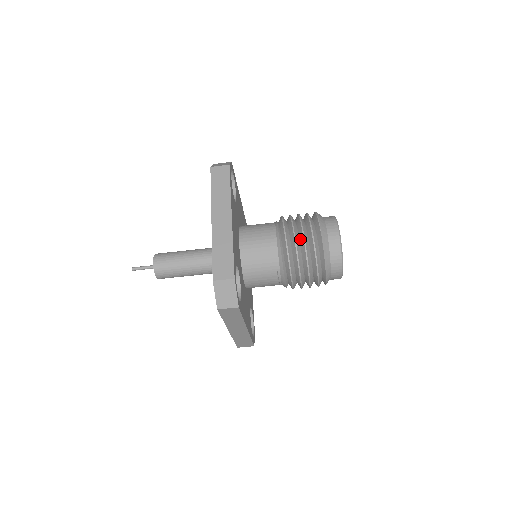
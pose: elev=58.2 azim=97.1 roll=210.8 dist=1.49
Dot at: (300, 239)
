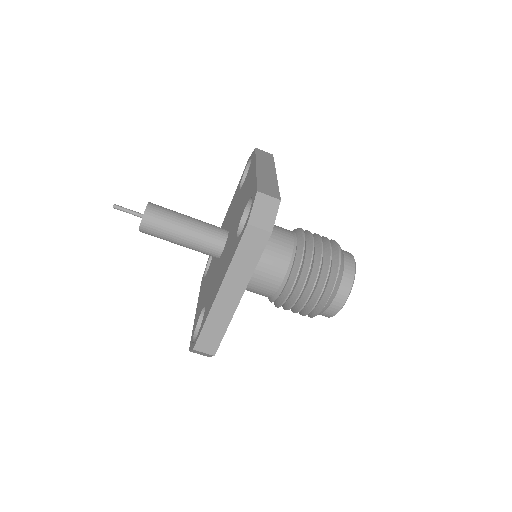
Dot at: (304, 295)
